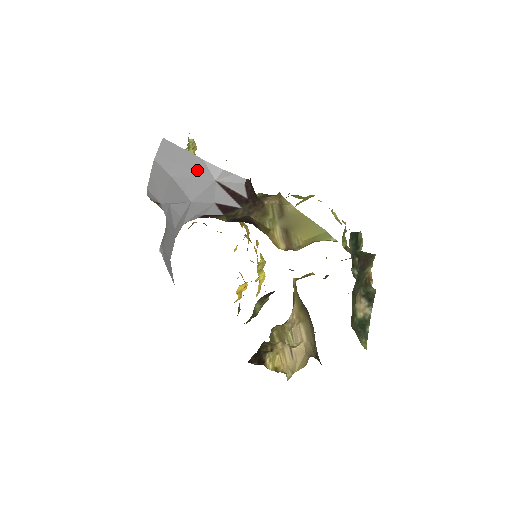
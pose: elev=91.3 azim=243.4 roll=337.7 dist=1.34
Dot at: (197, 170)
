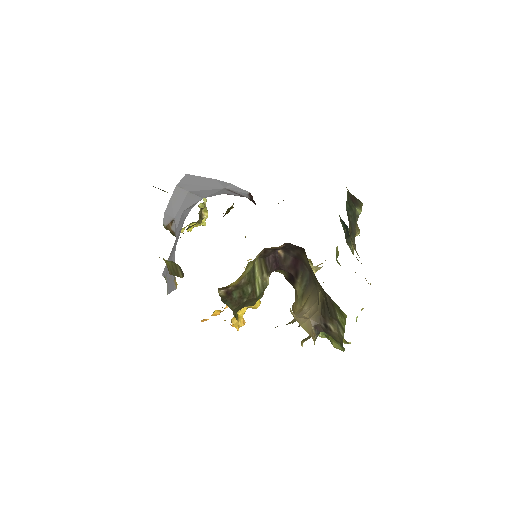
Dot at: (210, 185)
